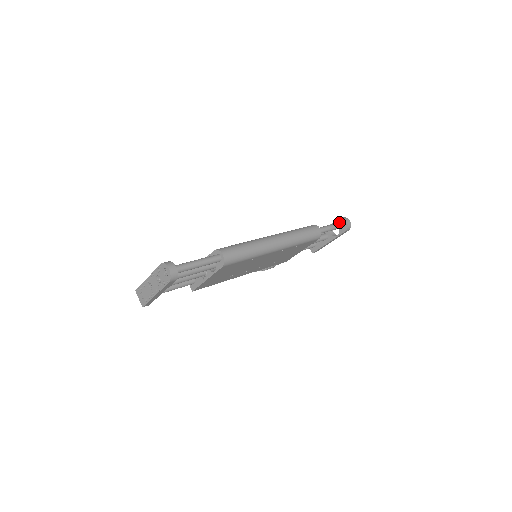
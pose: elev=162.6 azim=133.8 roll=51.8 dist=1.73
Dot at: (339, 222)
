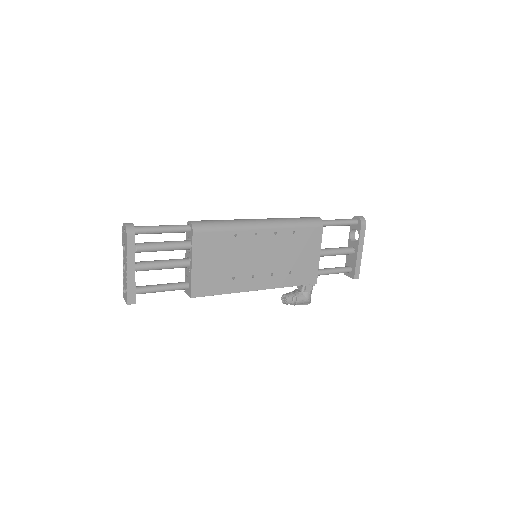
Dot at: occluded
